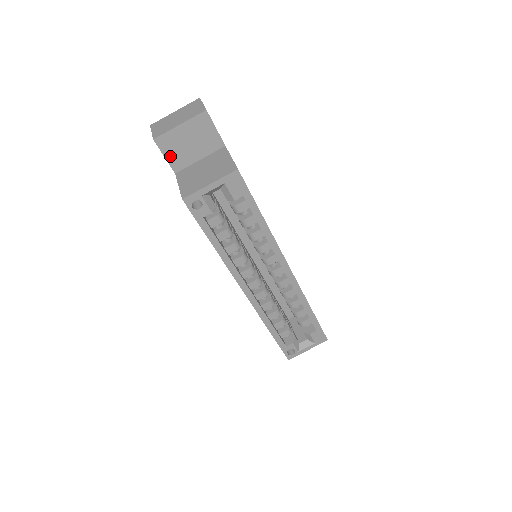
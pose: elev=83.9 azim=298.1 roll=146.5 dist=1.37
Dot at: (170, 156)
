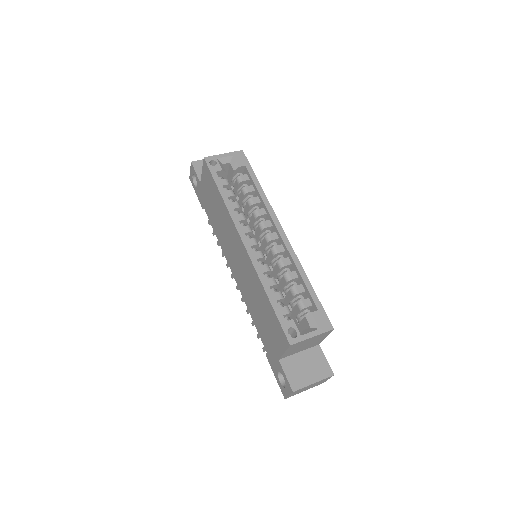
Dot at: (199, 173)
